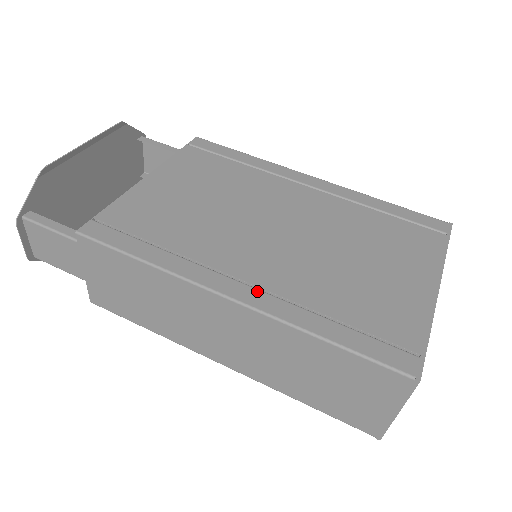
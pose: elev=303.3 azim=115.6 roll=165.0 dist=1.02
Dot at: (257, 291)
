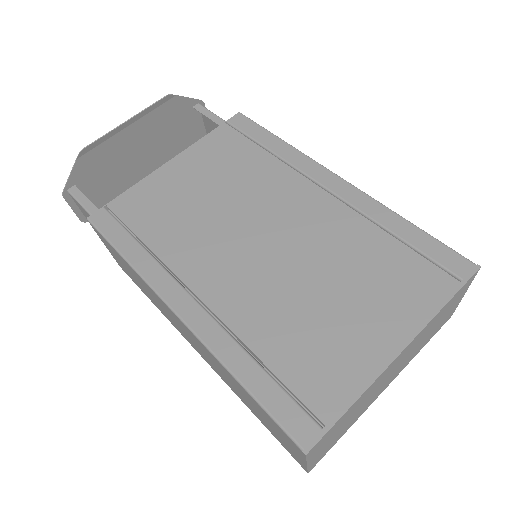
Dot at: (203, 312)
